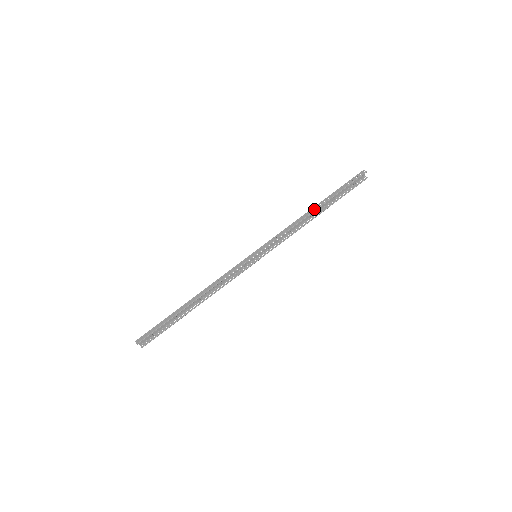
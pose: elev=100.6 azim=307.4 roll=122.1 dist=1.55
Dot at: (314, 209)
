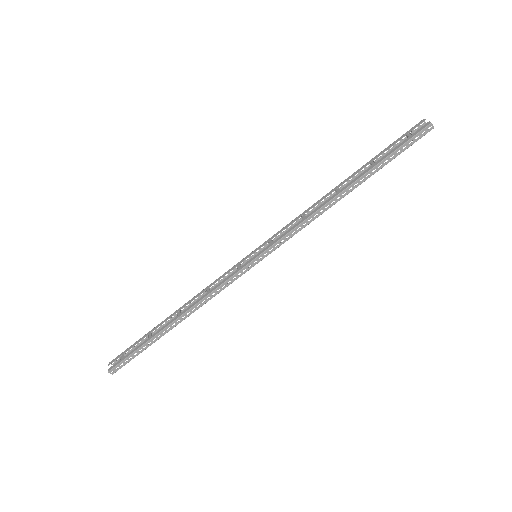
Dot at: (347, 193)
